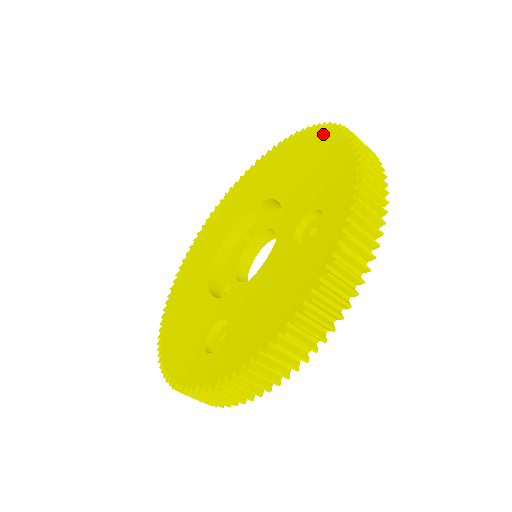
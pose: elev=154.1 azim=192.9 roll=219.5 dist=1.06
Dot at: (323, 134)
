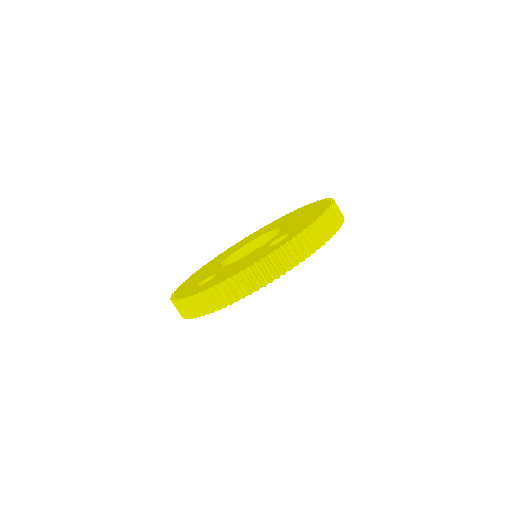
Dot at: (325, 203)
